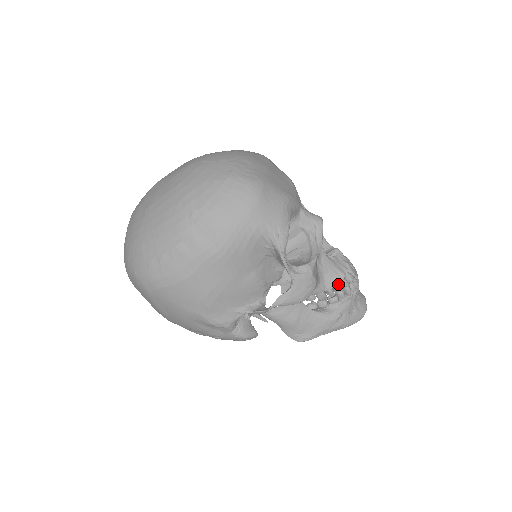
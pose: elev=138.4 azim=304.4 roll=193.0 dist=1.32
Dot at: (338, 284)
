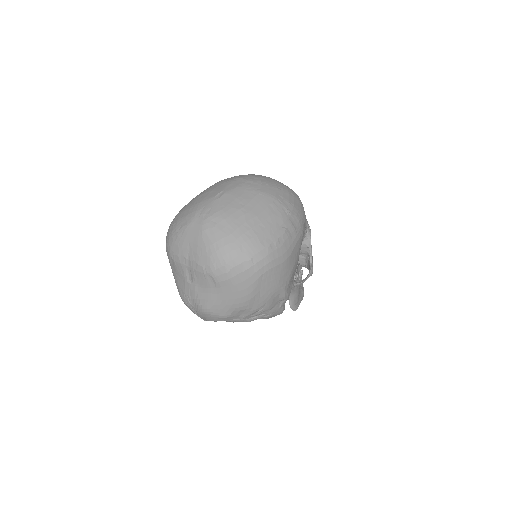
Dot at: occluded
